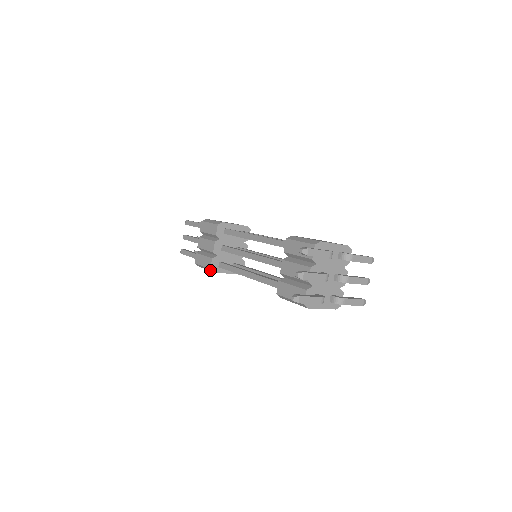
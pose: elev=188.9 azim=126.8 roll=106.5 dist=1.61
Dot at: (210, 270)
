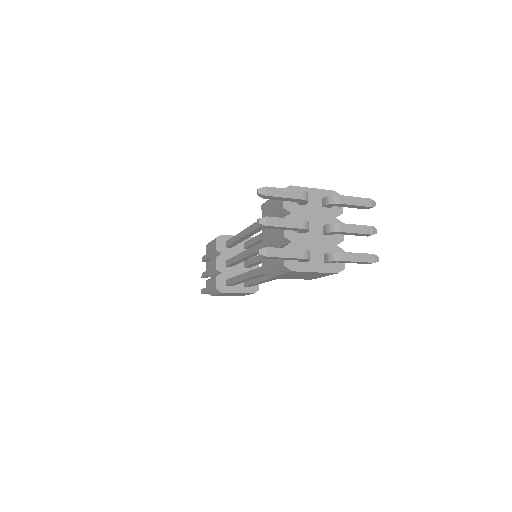
Dot at: (218, 292)
